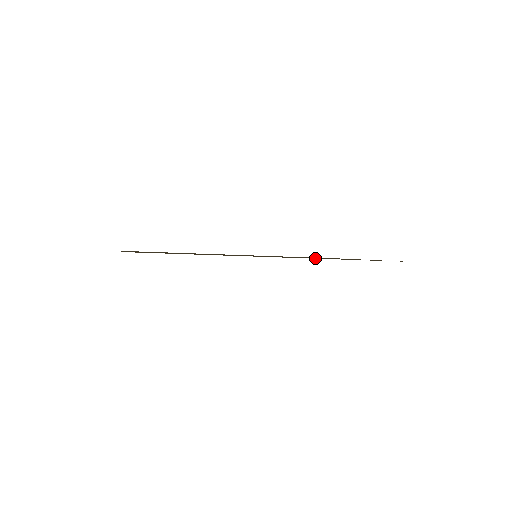
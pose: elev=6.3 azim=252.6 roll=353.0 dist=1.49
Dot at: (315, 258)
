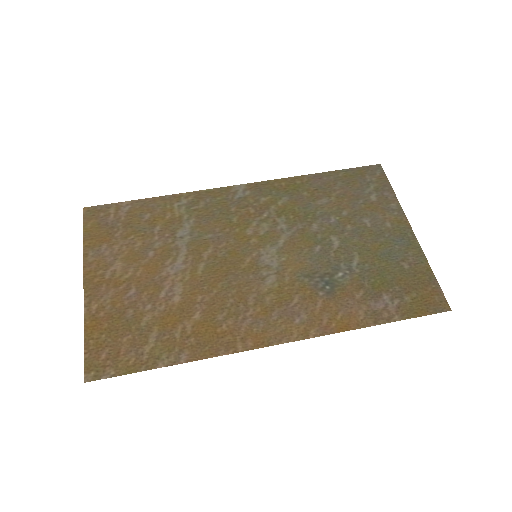
Dot at: (324, 315)
